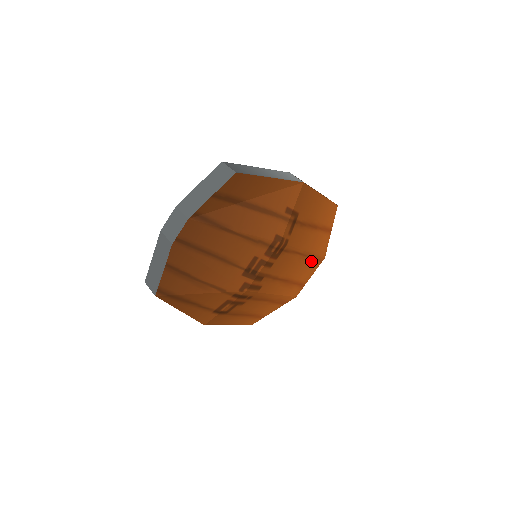
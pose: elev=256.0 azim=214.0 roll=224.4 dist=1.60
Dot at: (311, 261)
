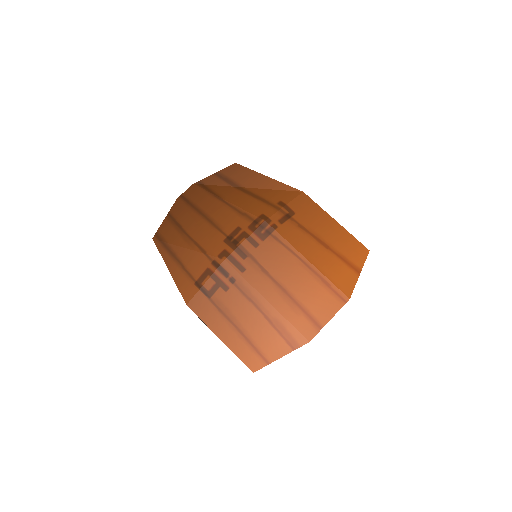
Dot at: (323, 286)
